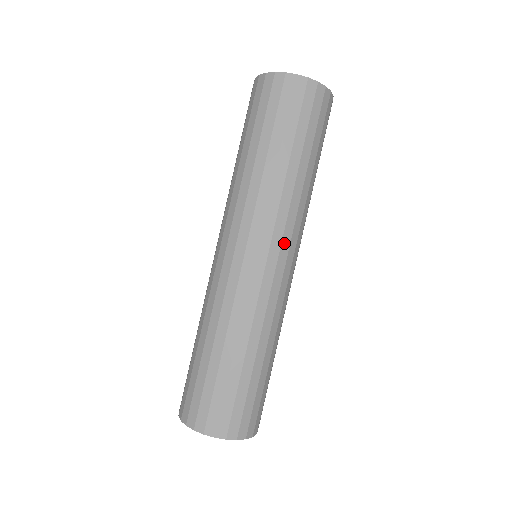
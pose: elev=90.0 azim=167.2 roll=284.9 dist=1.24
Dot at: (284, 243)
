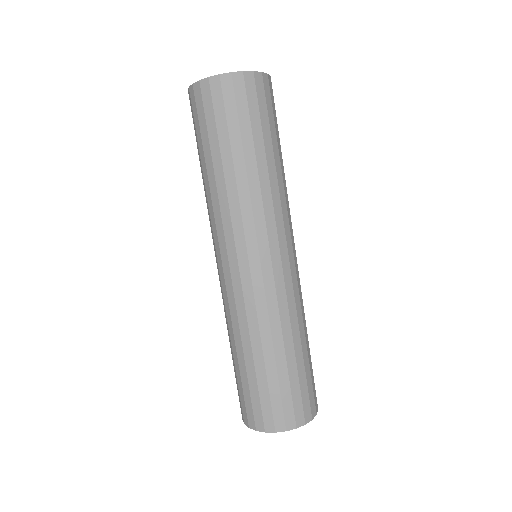
Dot at: (271, 240)
